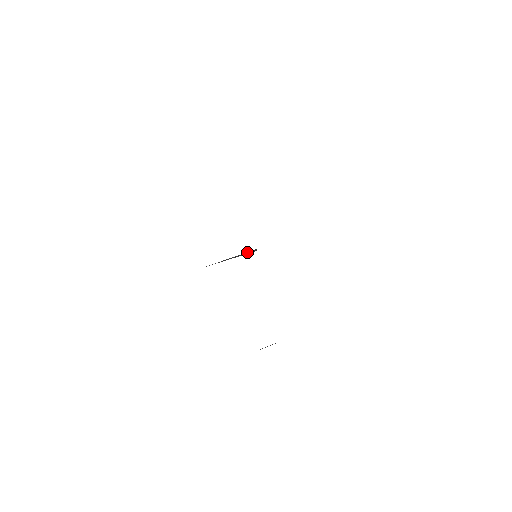
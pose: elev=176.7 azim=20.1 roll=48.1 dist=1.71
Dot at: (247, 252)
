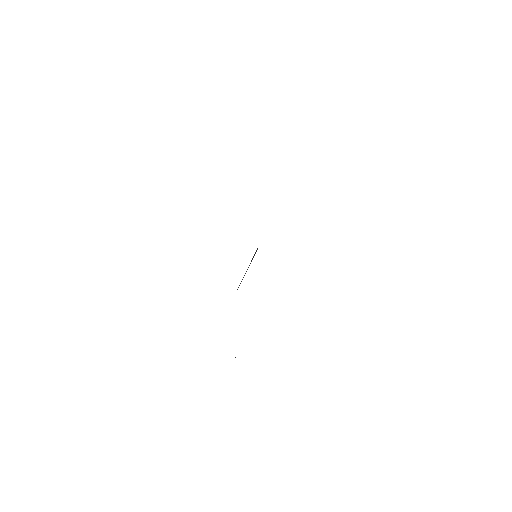
Dot at: (254, 254)
